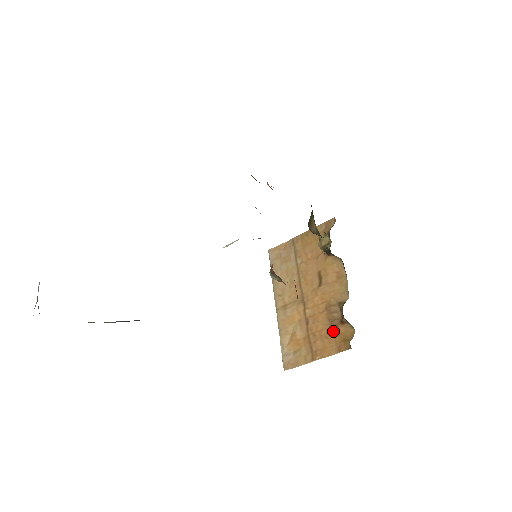
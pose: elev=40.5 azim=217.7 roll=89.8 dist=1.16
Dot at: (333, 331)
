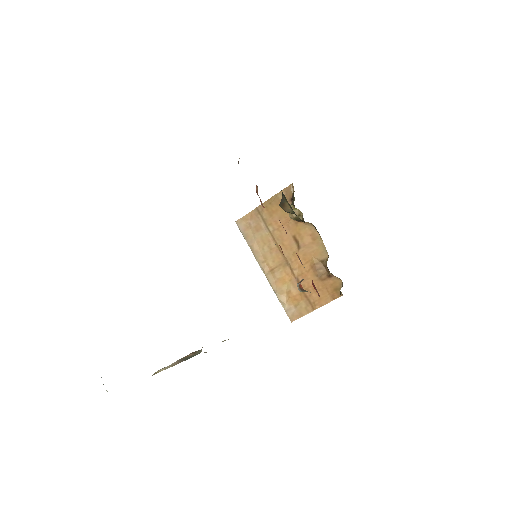
Dot at: (323, 284)
